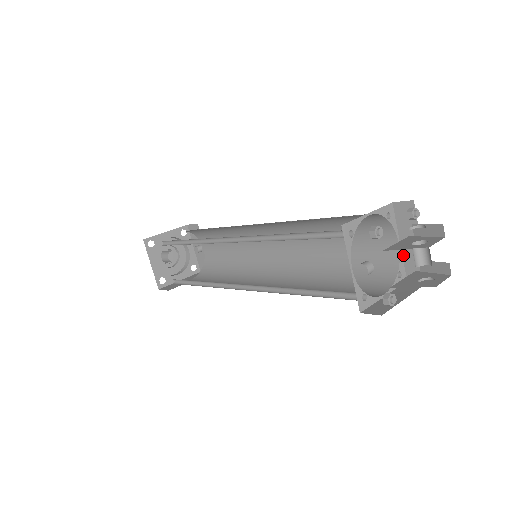
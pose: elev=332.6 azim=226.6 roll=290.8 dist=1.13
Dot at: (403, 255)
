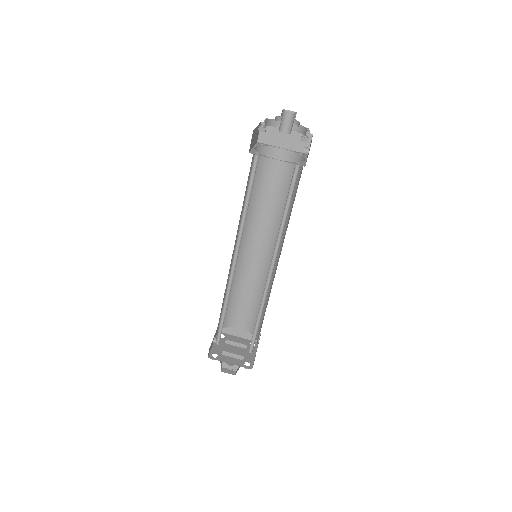
Dot at: occluded
